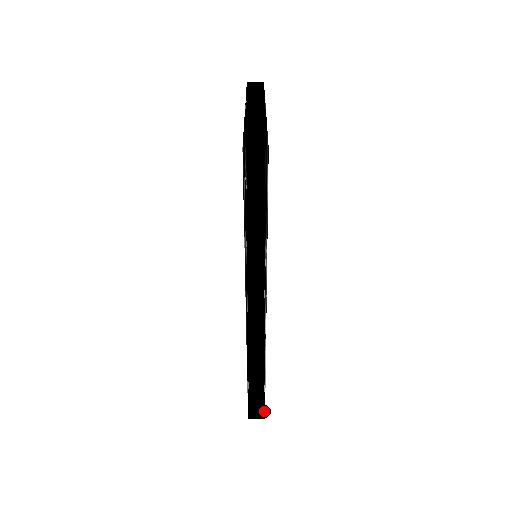
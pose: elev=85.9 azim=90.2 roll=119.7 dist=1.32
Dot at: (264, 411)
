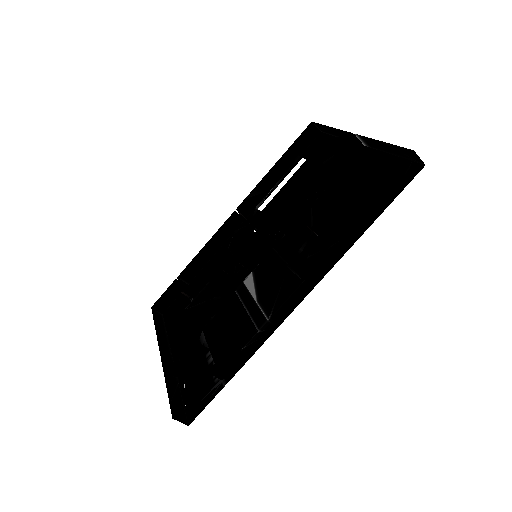
Dot at: (186, 418)
